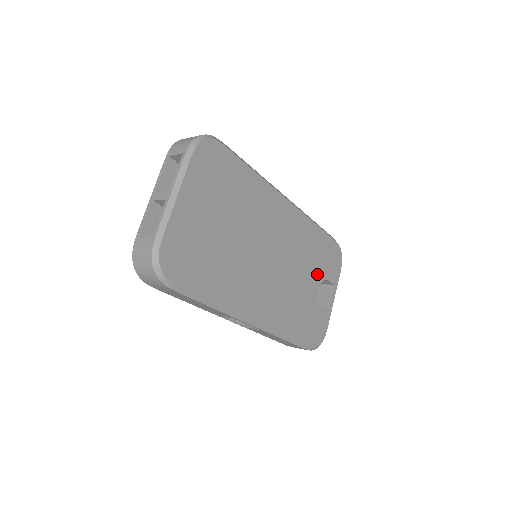
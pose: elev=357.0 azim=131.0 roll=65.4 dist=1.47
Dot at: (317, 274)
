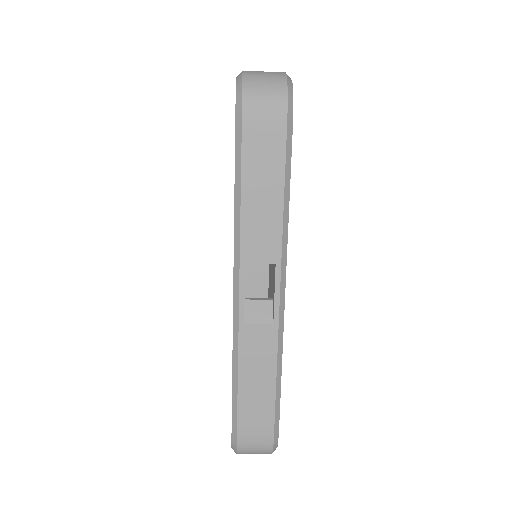
Dot at: occluded
